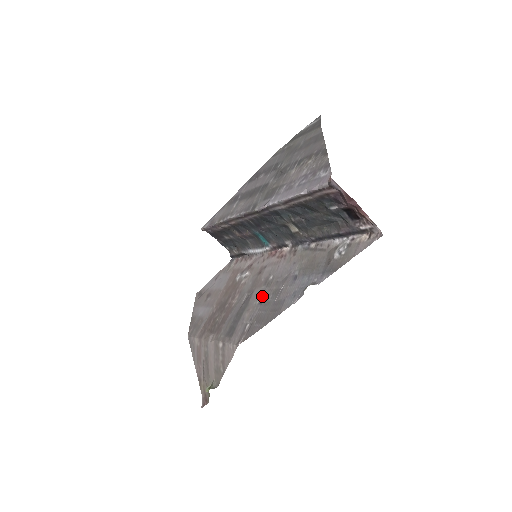
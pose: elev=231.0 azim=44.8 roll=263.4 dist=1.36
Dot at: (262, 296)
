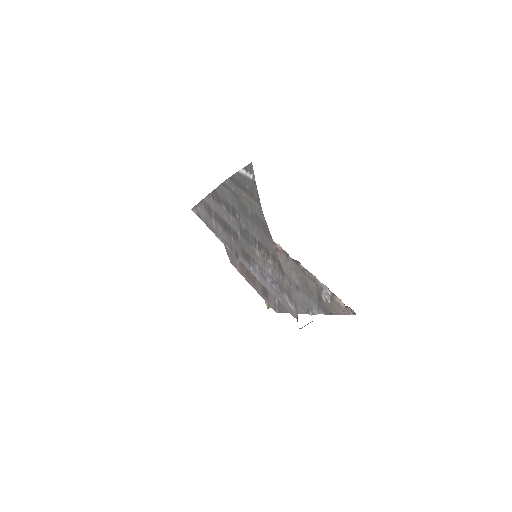
Dot at: occluded
